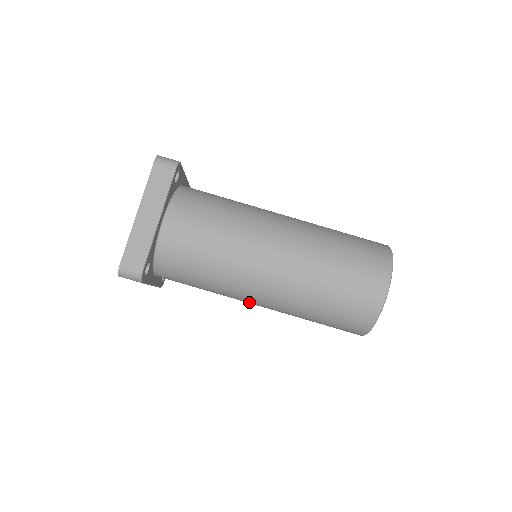
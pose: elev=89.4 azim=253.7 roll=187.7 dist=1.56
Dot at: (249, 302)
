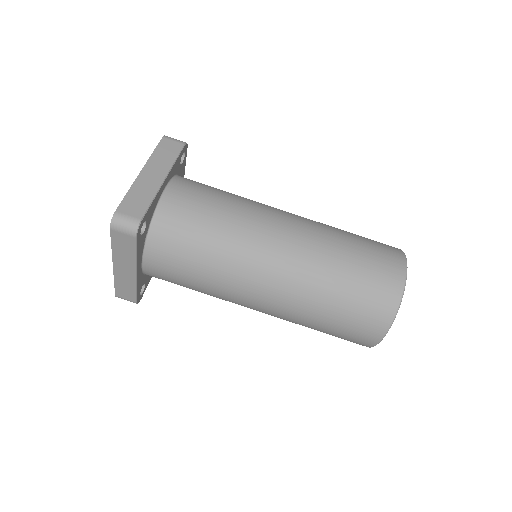
Dot at: occluded
